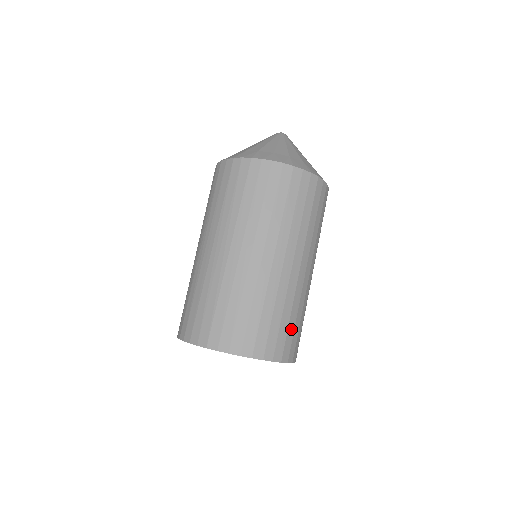
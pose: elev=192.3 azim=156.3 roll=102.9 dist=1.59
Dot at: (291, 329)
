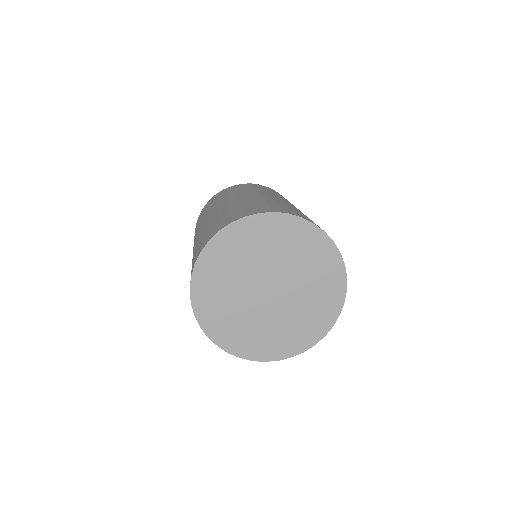
Dot at: (275, 206)
